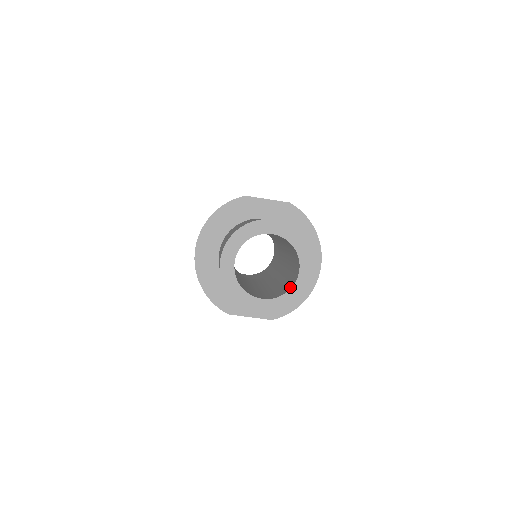
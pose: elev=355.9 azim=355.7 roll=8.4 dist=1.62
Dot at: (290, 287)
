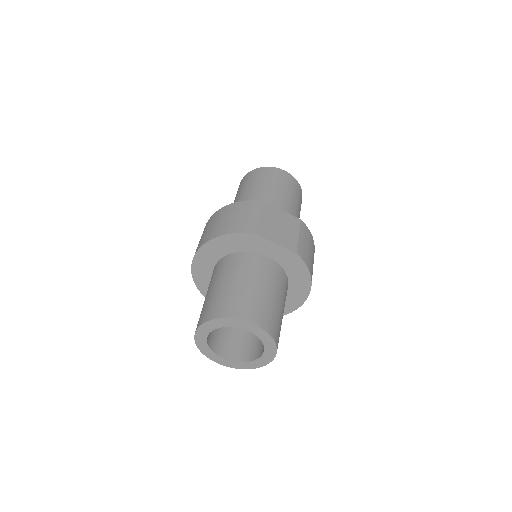
Dot at: (251, 358)
